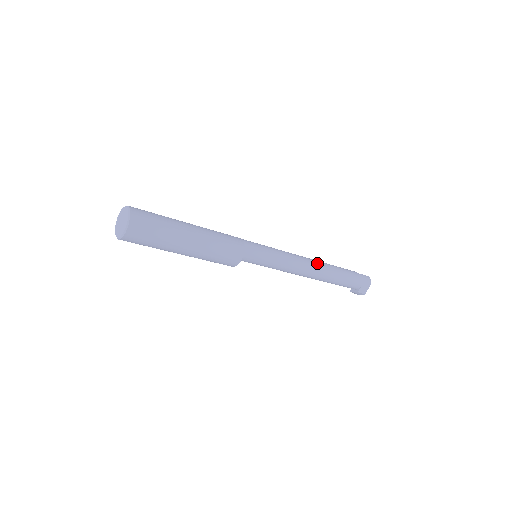
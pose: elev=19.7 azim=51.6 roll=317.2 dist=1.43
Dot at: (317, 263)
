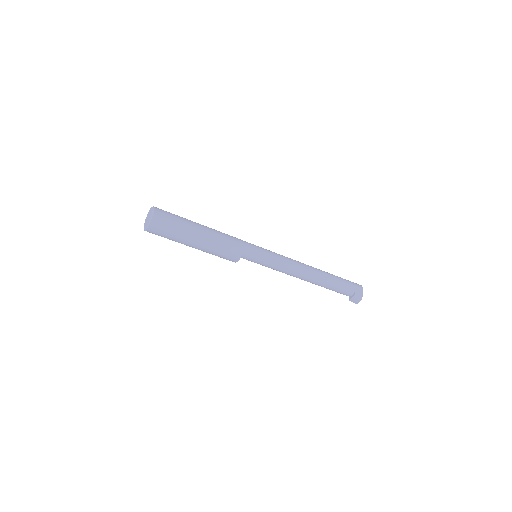
Dot at: occluded
